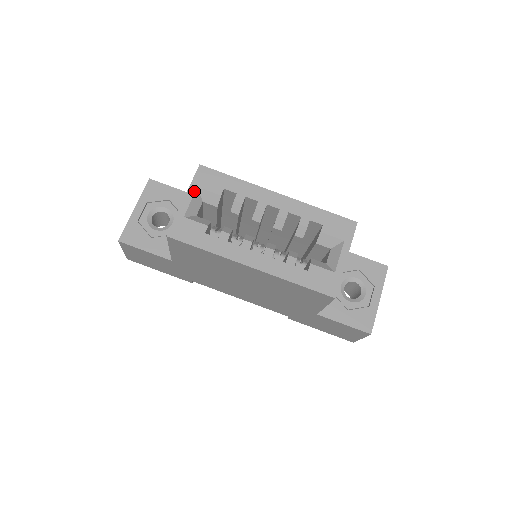
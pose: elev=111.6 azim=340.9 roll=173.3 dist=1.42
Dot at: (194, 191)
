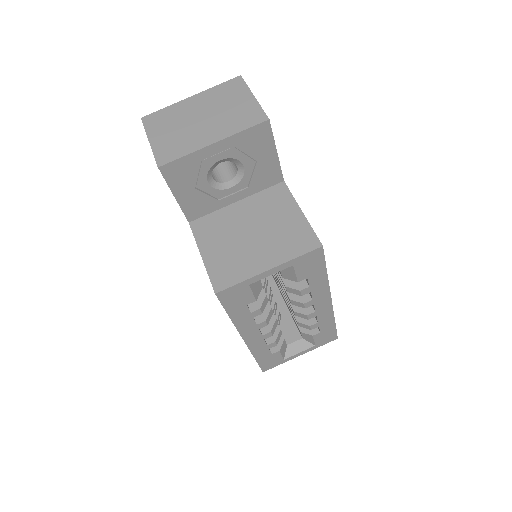
Dot at: occluded
